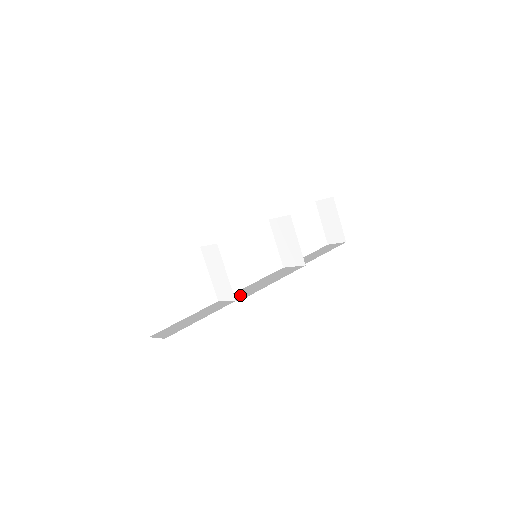
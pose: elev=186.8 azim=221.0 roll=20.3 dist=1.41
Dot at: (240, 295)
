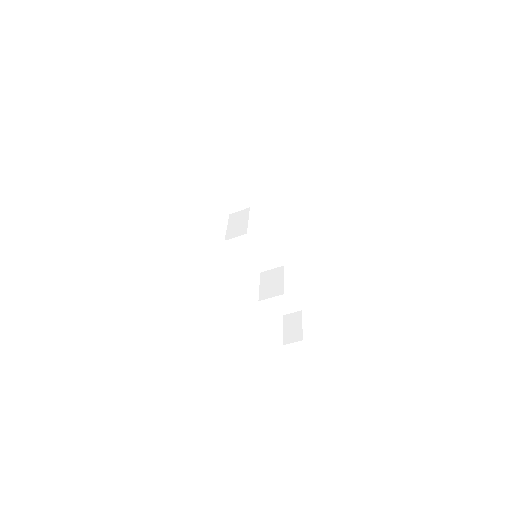
Dot at: occluded
